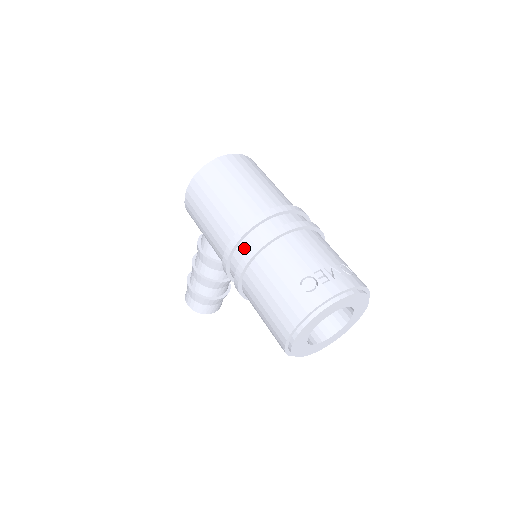
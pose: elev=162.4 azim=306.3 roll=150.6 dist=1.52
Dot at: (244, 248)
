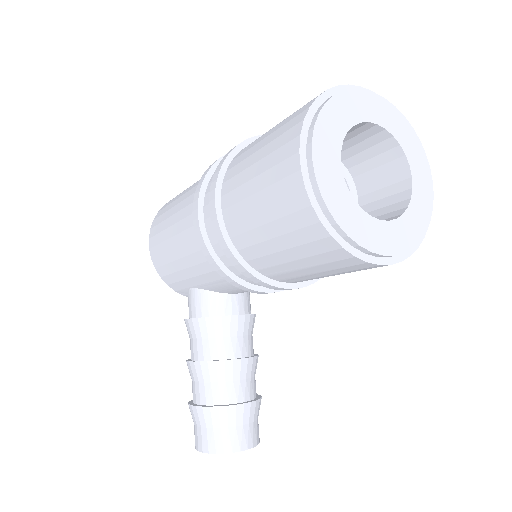
Dot at: occluded
